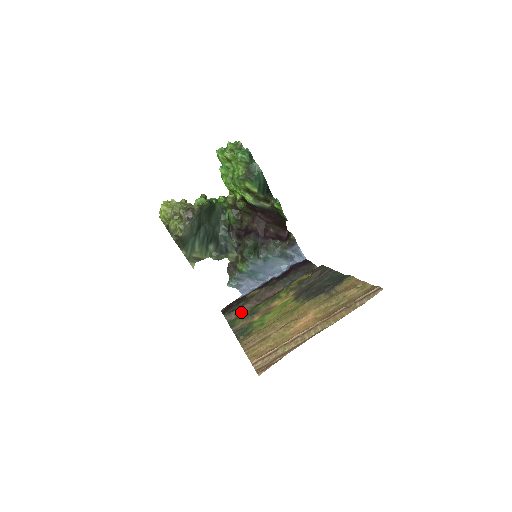
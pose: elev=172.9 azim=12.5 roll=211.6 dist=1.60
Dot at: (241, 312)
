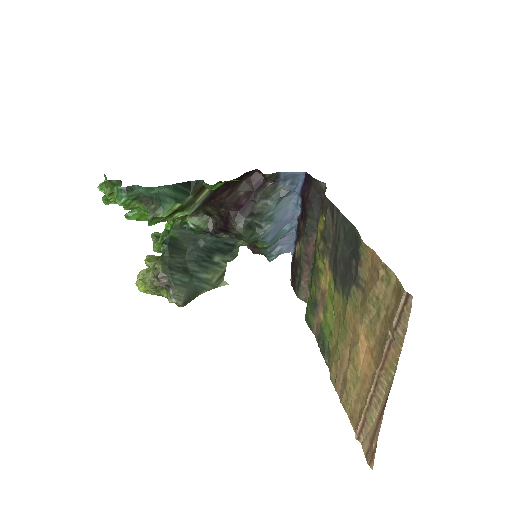
Dot at: (306, 285)
